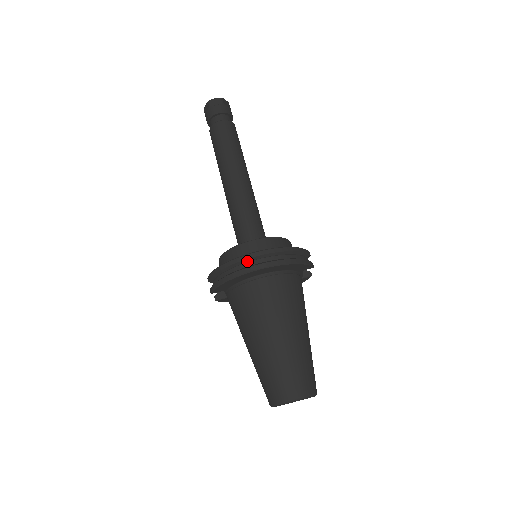
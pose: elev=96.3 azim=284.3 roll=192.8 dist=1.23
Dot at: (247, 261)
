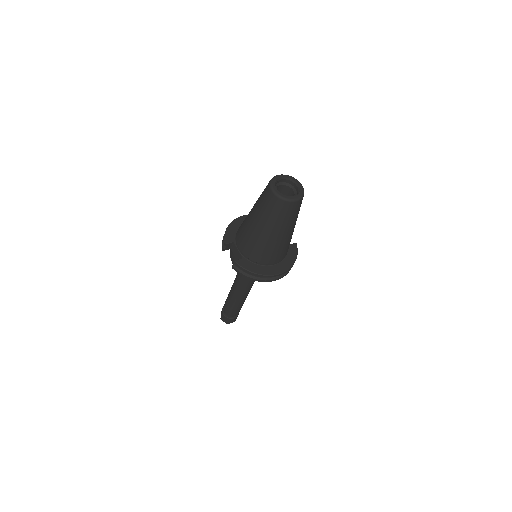
Dot at: occluded
